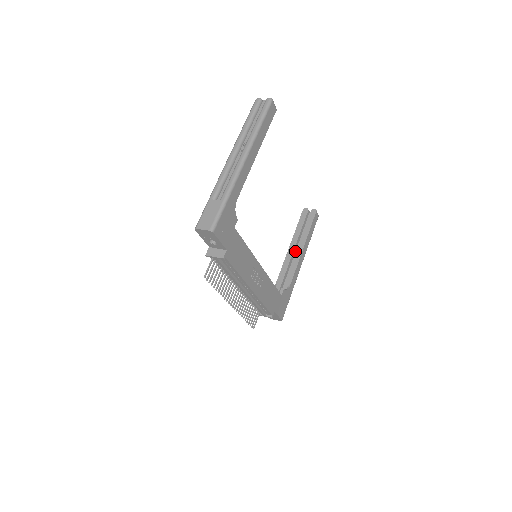
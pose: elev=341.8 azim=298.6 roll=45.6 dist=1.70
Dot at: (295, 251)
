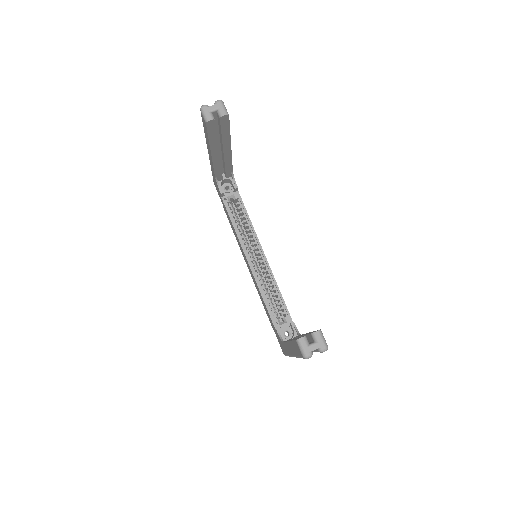
Dot at: occluded
